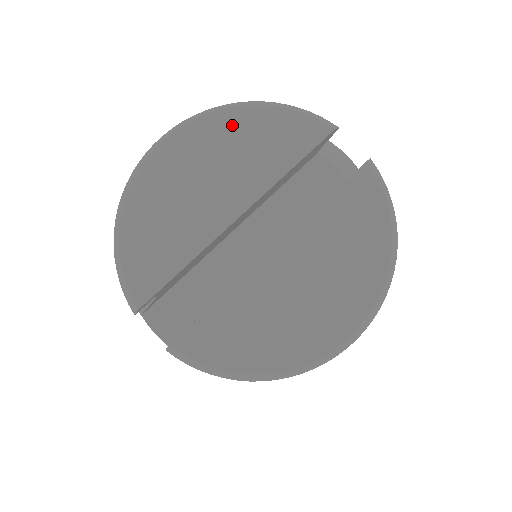
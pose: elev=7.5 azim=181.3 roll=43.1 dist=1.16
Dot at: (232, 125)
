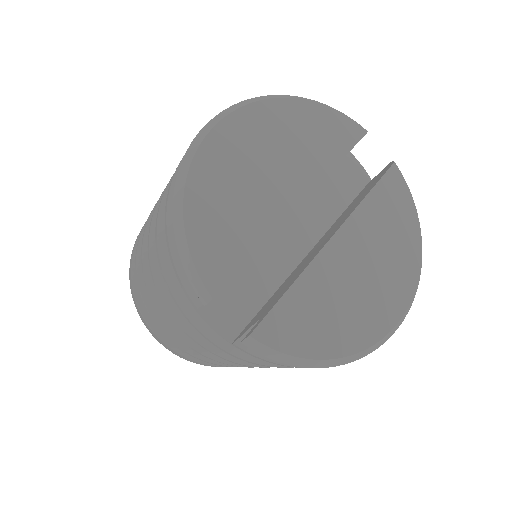
Dot at: (285, 115)
